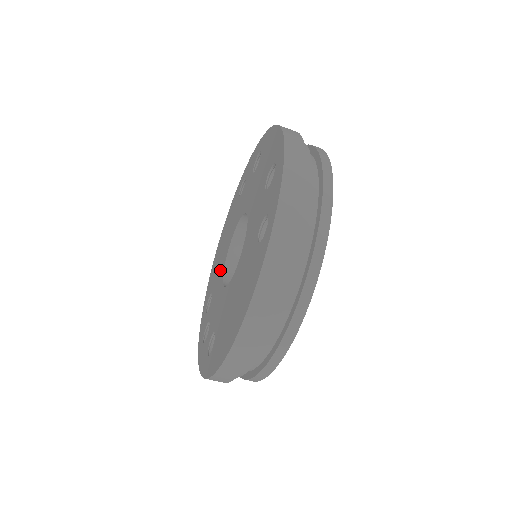
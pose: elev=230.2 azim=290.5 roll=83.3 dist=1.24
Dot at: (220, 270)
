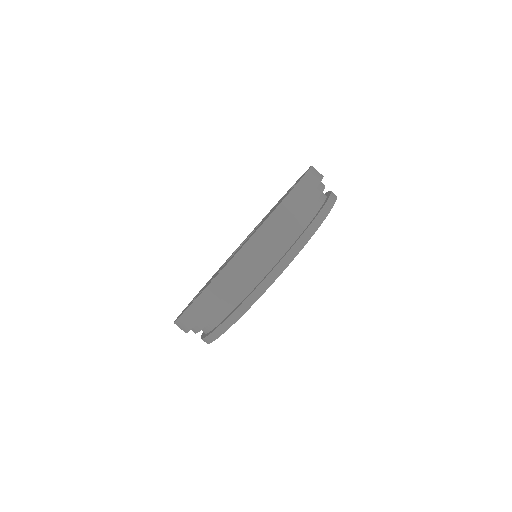
Dot at: occluded
